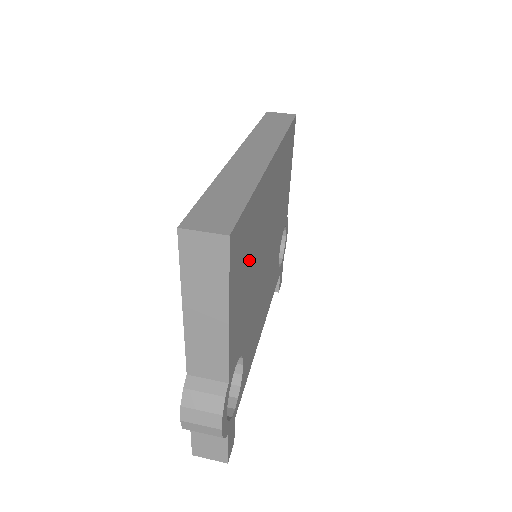
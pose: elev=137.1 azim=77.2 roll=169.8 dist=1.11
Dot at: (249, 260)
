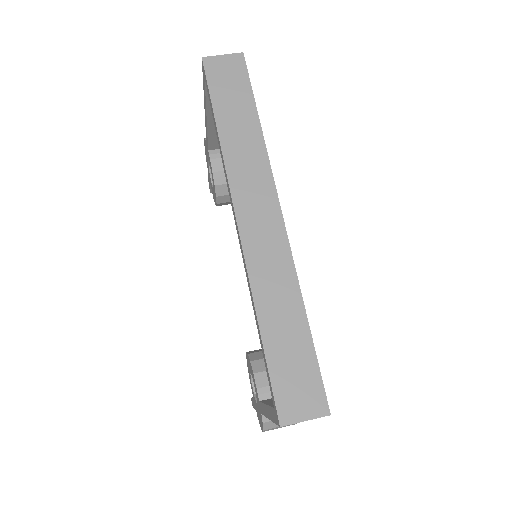
Dot at: occluded
